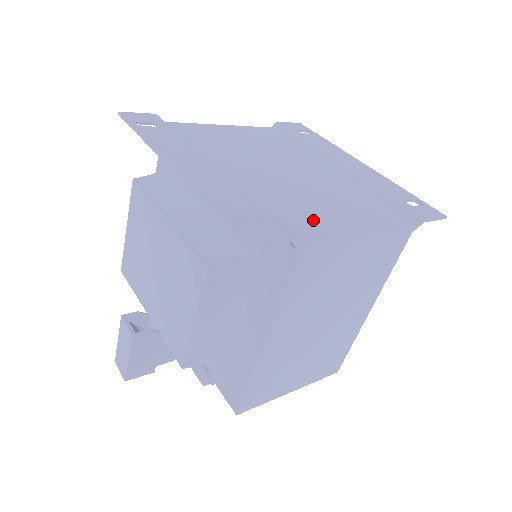
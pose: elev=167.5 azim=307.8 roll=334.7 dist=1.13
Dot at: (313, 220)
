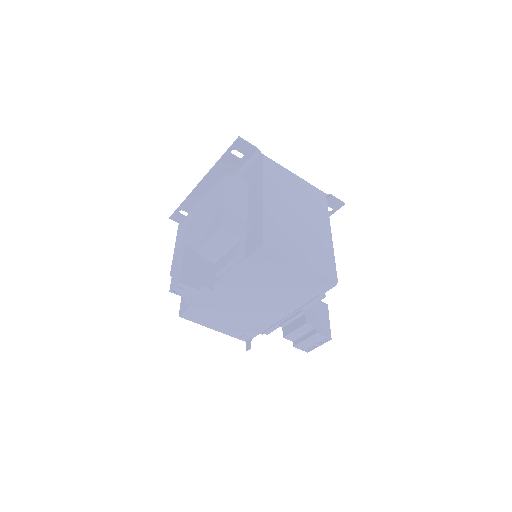
Dot at: occluded
